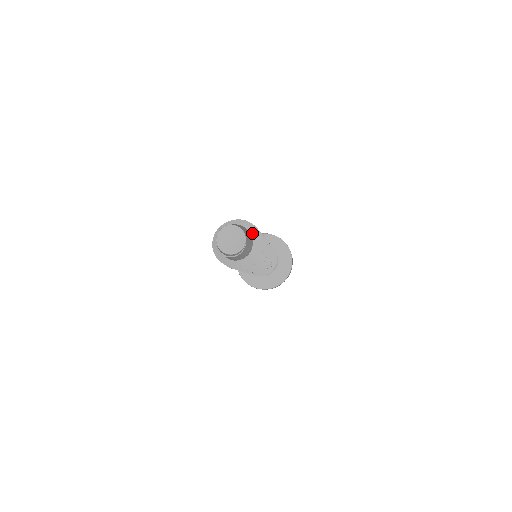
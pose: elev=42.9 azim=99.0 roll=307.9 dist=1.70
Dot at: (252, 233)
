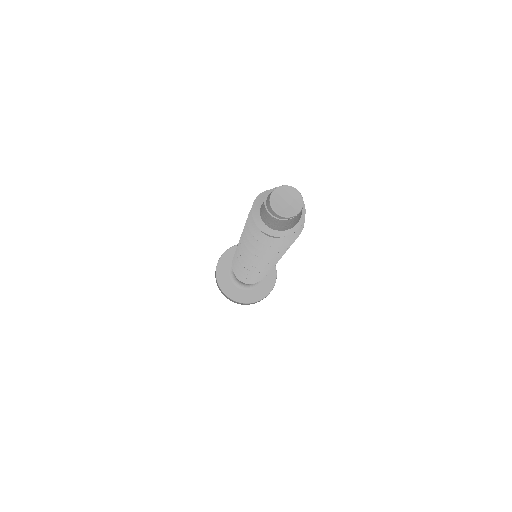
Dot at: (302, 219)
